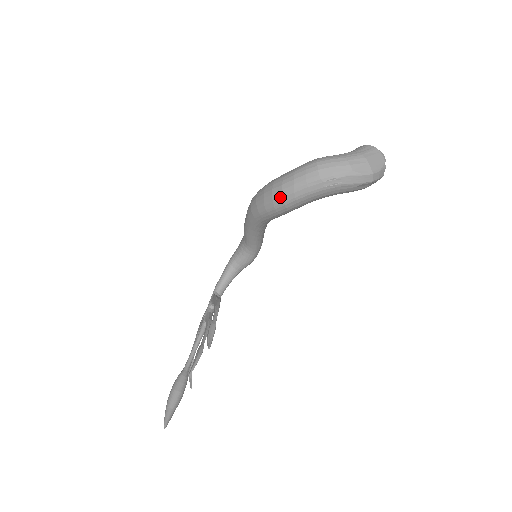
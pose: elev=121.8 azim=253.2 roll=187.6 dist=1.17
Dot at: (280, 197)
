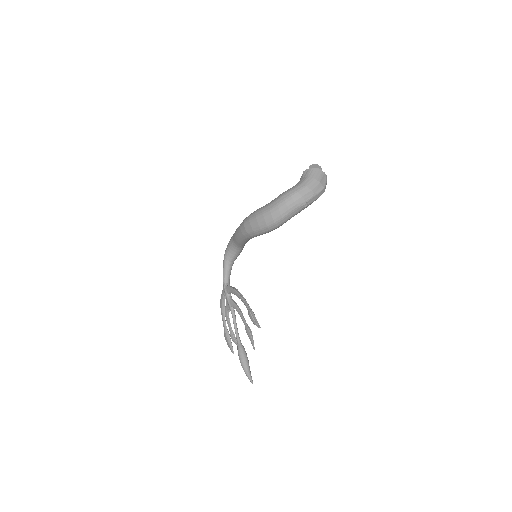
Dot at: (273, 224)
